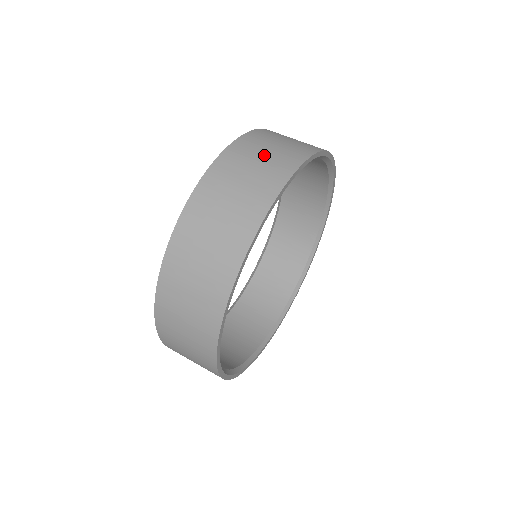
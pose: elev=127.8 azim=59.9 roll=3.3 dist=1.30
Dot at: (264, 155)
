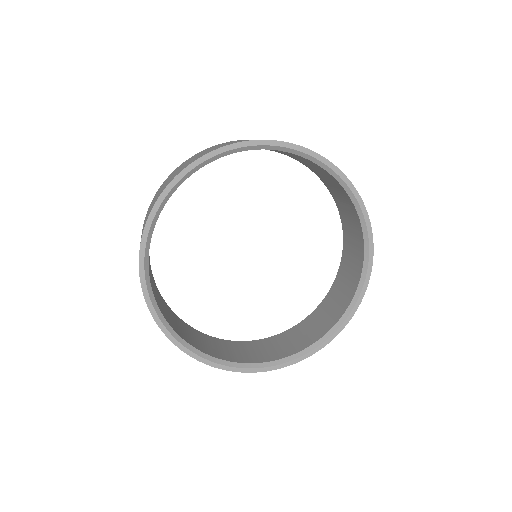
Dot at: occluded
